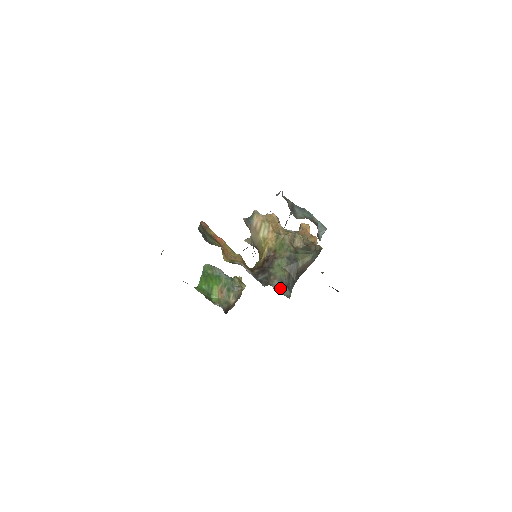
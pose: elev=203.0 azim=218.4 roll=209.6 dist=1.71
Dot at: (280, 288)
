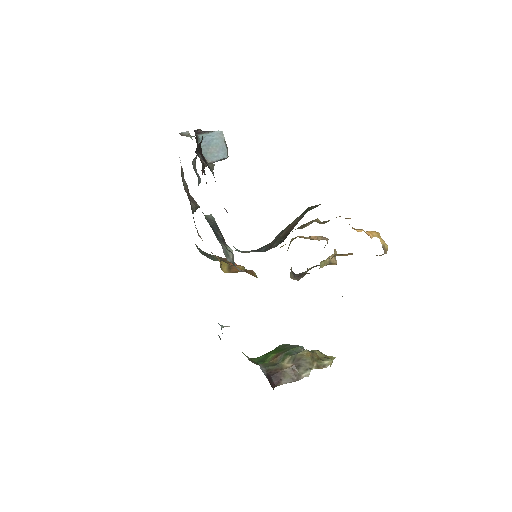
Dot at: occluded
